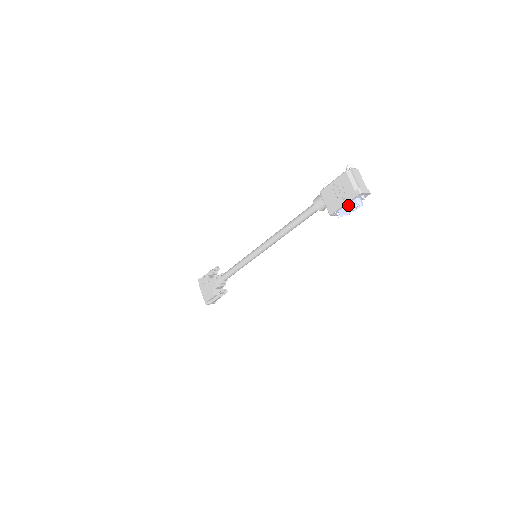
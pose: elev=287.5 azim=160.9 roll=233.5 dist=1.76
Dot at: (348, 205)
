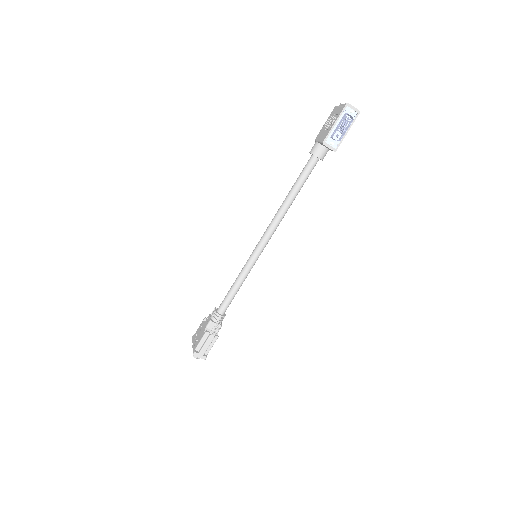
Dot at: (338, 124)
